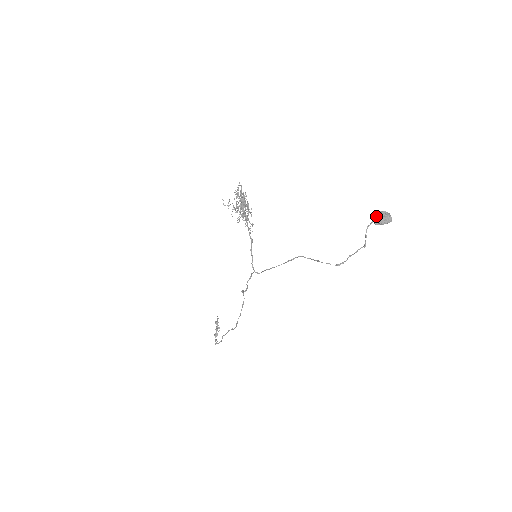
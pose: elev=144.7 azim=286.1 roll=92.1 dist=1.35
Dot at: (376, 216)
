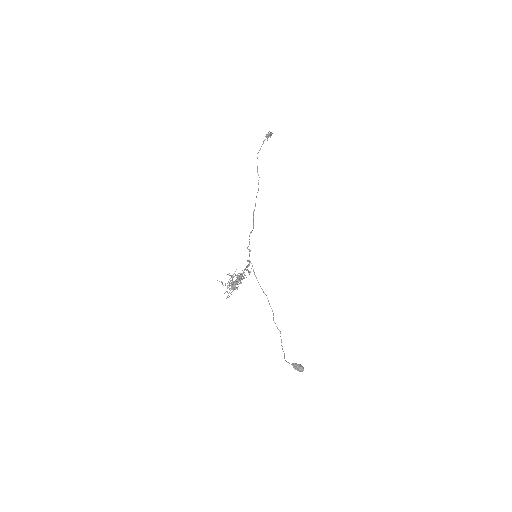
Dot at: (293, 367)
